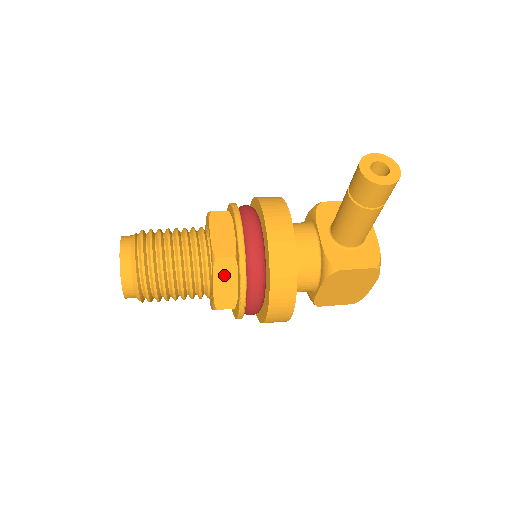
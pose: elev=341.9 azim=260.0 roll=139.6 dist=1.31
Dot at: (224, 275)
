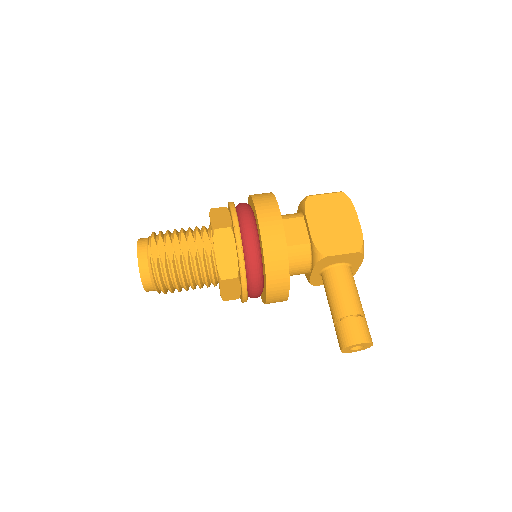
Dot at: occluded
